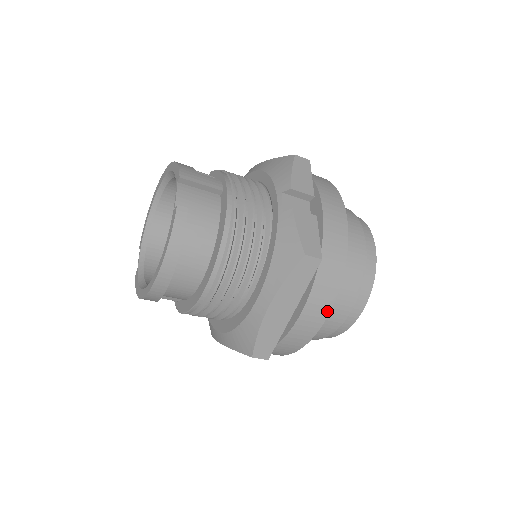
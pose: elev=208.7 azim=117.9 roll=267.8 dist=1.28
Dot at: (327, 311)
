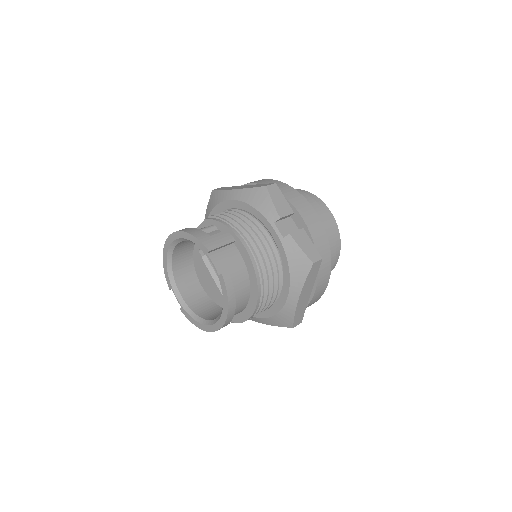
Dot at: (328, 280)
